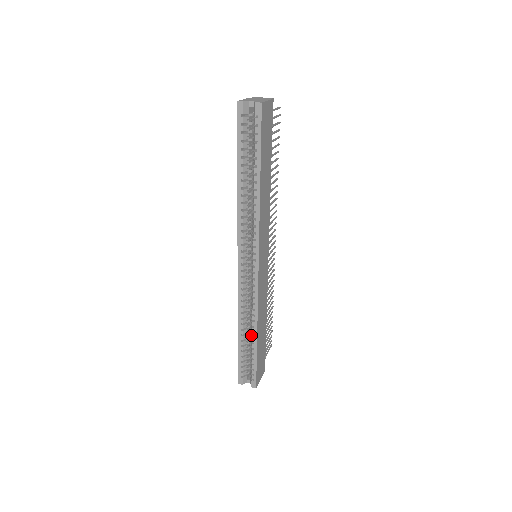
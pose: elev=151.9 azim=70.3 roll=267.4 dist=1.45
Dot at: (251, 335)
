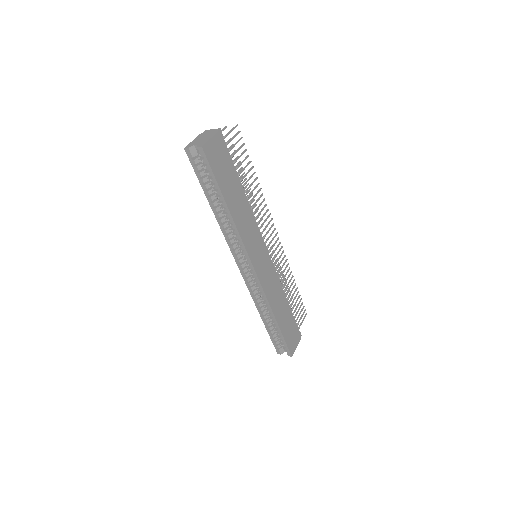
Dot at: occluded
